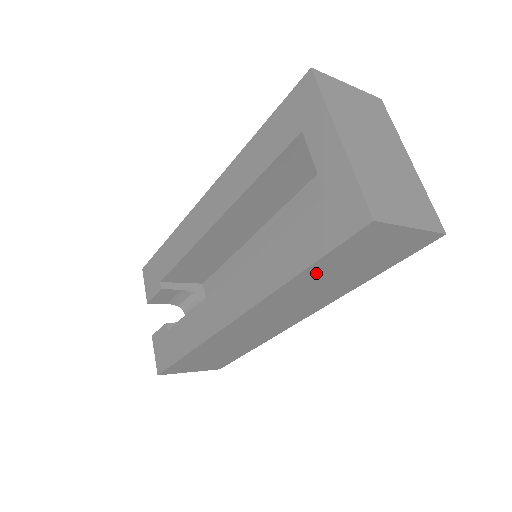
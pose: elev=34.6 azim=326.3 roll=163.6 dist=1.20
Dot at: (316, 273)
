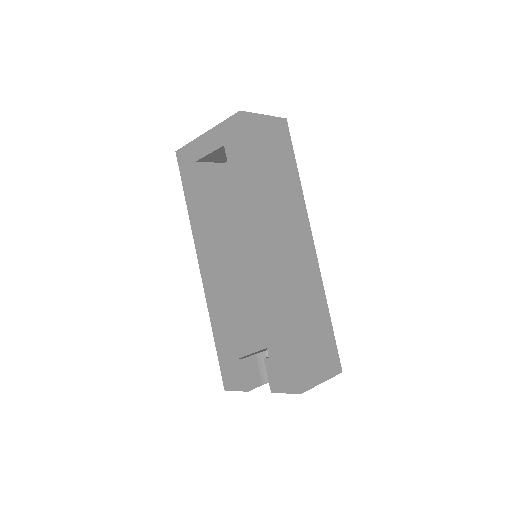
Dot at: (261, 170)
